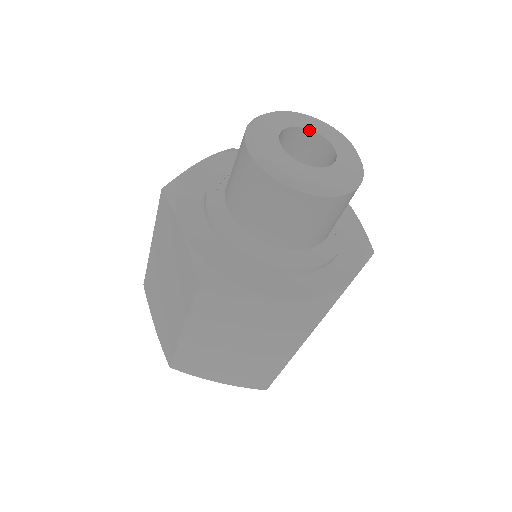
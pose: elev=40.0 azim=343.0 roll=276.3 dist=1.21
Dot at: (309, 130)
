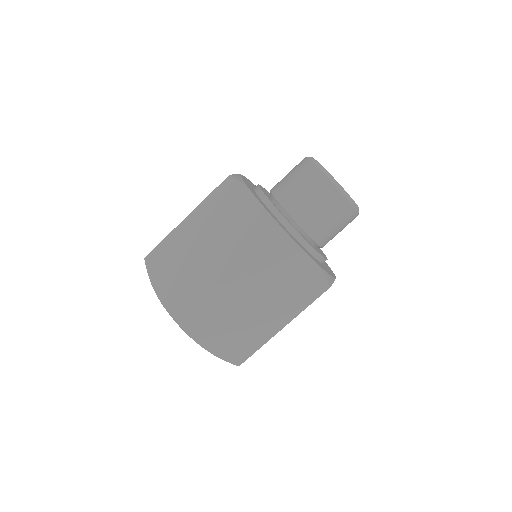
Dot at: occluded
